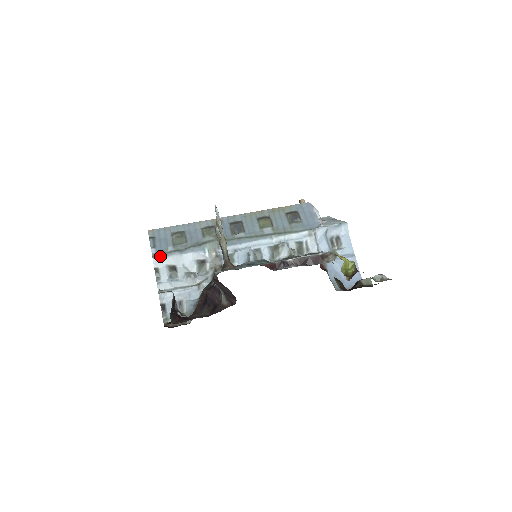
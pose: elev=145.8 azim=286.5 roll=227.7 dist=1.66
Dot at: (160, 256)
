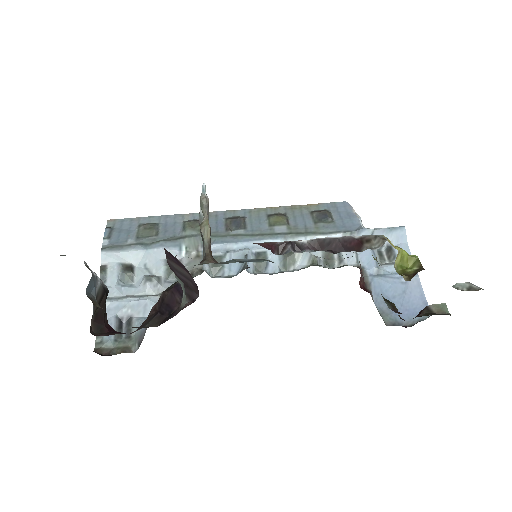
Dot at: (113, 249)
